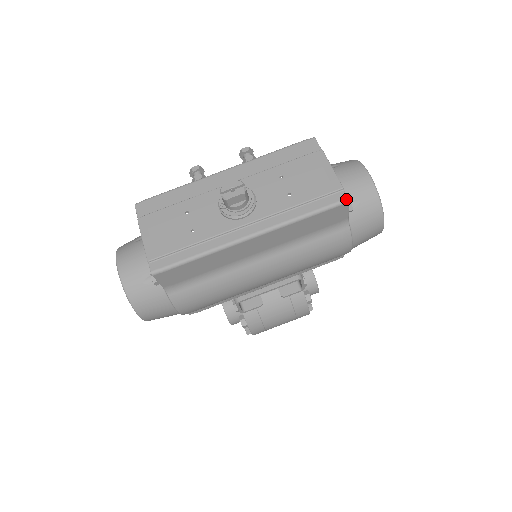
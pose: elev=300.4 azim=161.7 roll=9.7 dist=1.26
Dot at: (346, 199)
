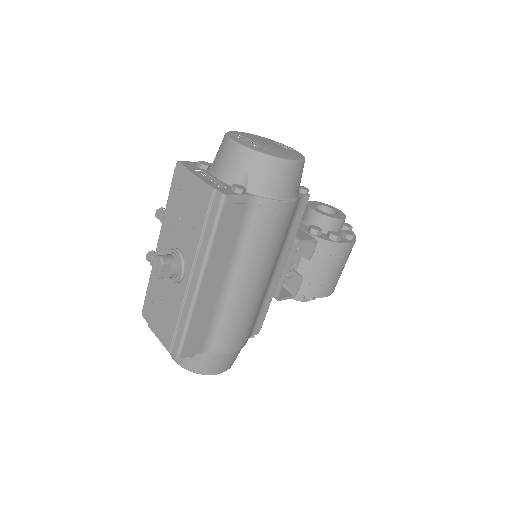
Dot at: (222, 196)
